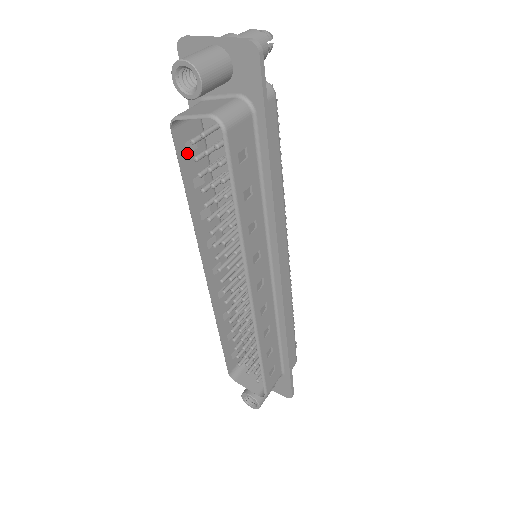
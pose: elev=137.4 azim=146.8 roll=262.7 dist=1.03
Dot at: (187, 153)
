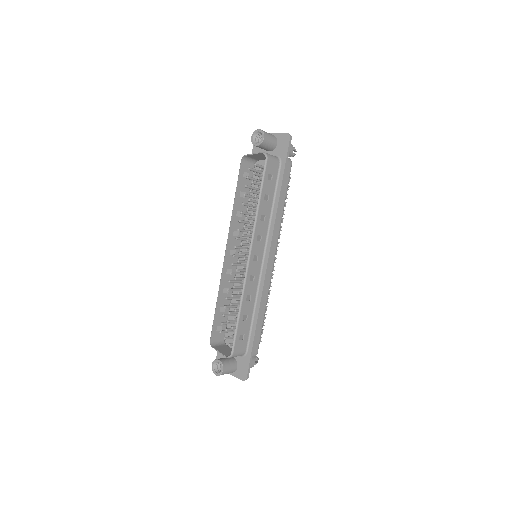
Dot at: (243, 177)
